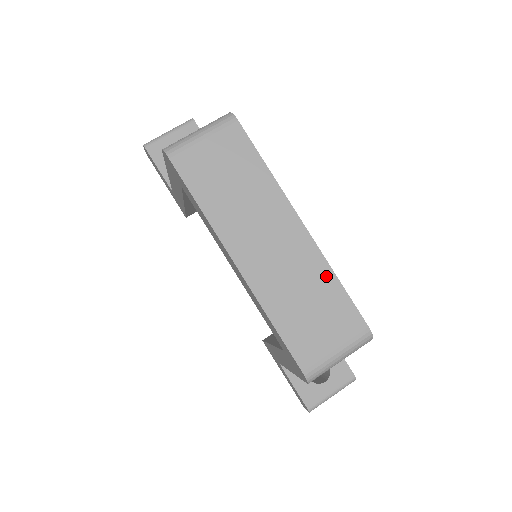
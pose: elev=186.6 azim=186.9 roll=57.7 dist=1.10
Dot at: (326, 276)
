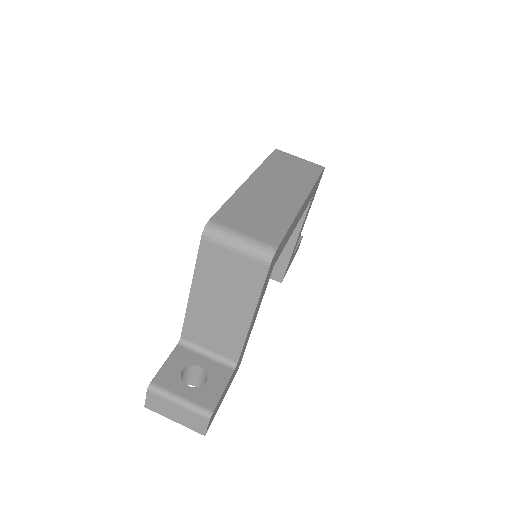
Dot at: (287, 217)
